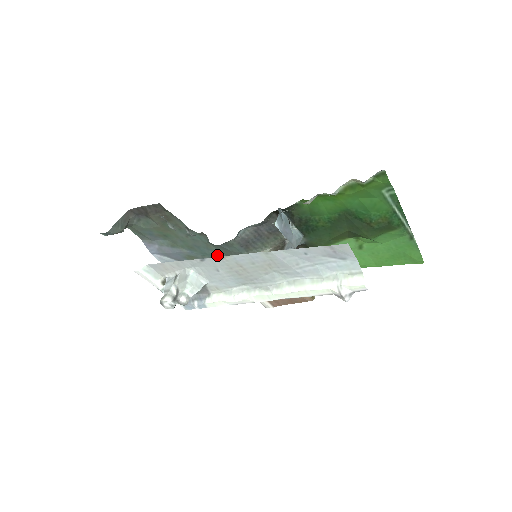
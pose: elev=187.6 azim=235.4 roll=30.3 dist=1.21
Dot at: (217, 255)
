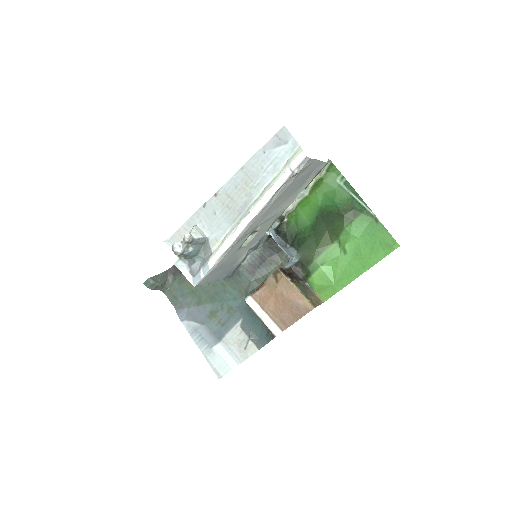
Dot at: (233, 297)
